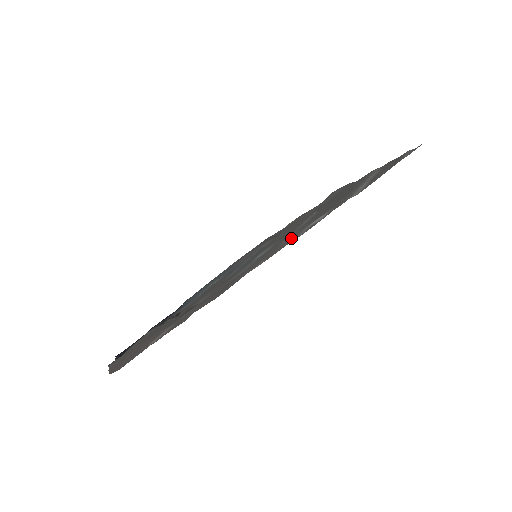
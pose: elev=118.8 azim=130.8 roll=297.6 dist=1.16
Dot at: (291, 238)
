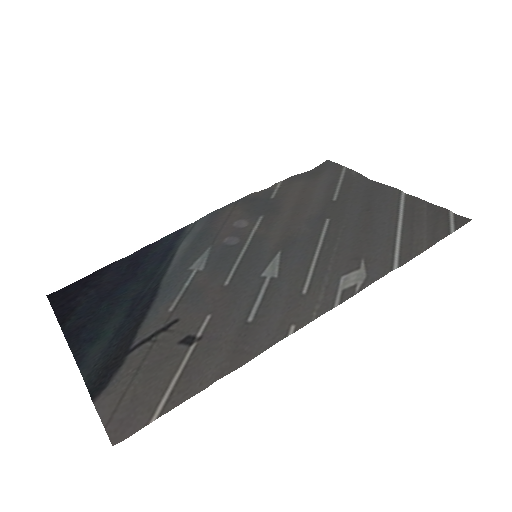
Dot at: (321, 292)
